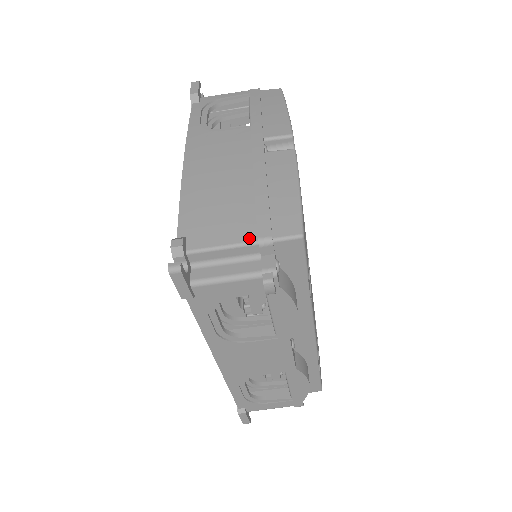
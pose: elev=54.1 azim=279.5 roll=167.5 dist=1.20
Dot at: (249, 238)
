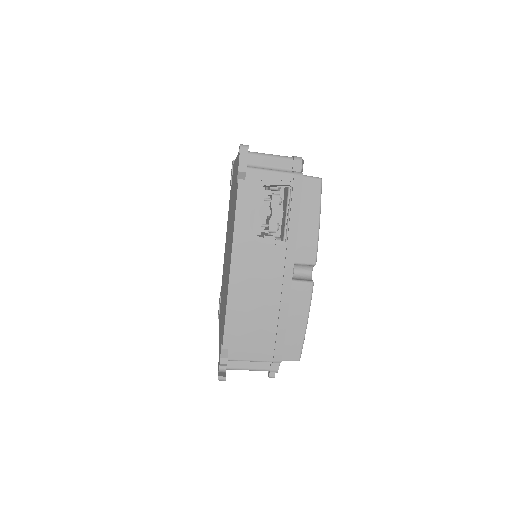
Dot at: (268, 359)
